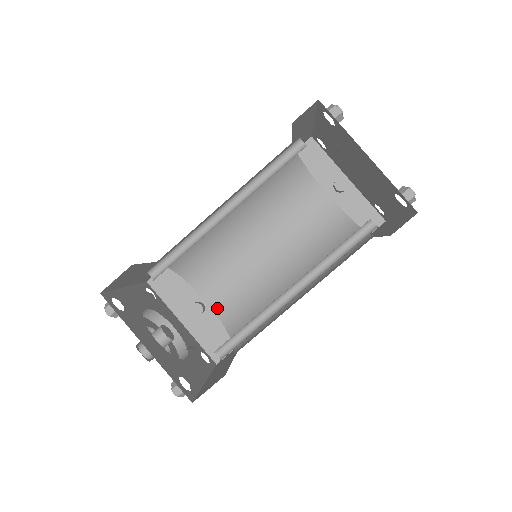
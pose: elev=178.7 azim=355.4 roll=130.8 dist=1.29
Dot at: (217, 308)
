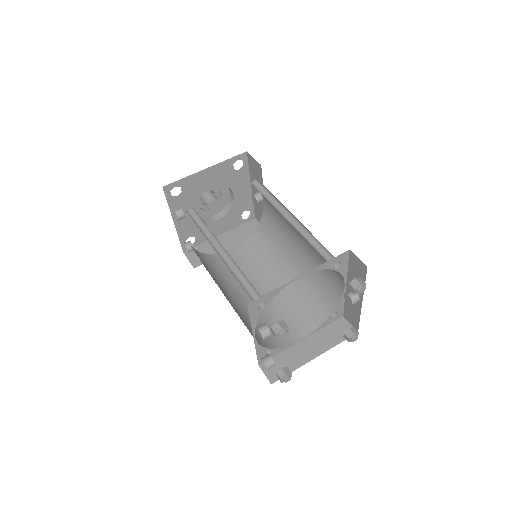
Dot at: (265, 212)
